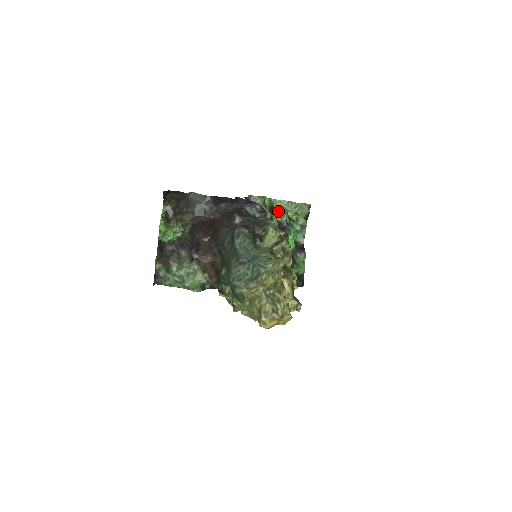
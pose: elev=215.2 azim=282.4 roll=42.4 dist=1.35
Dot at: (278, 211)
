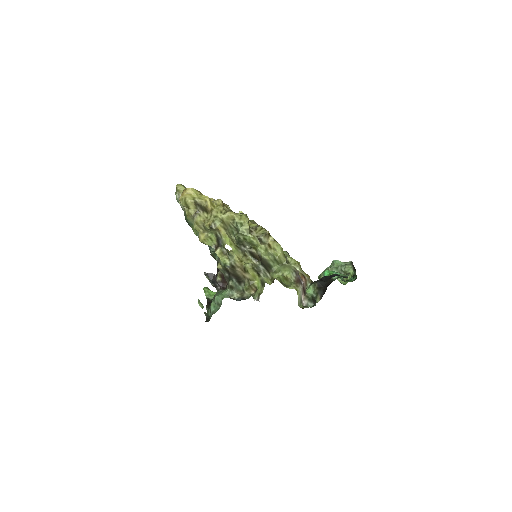
Dot at: occluded
